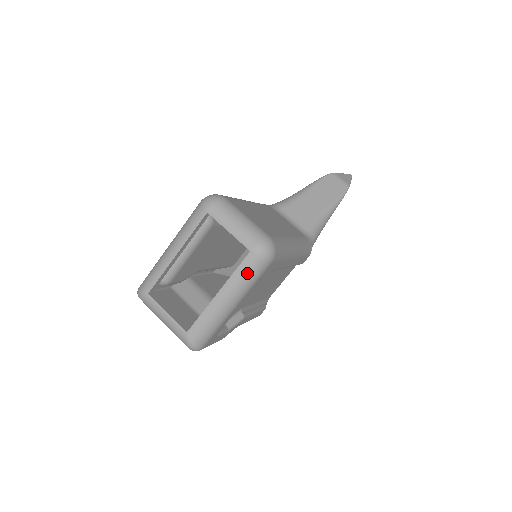
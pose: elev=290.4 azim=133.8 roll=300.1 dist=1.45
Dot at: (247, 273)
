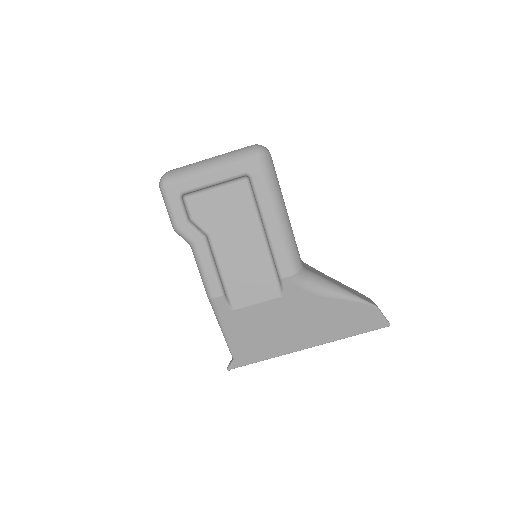
Dot at: (238, 152)
